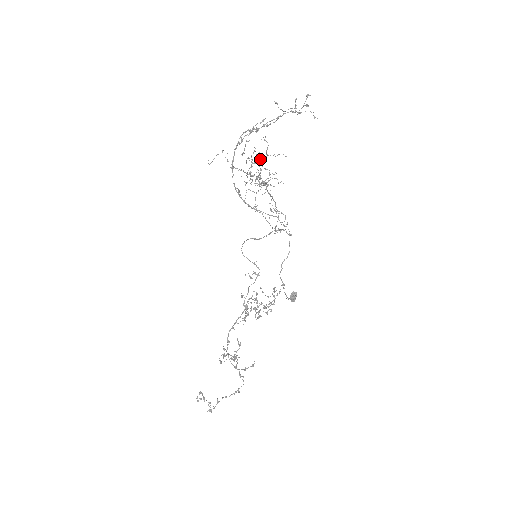
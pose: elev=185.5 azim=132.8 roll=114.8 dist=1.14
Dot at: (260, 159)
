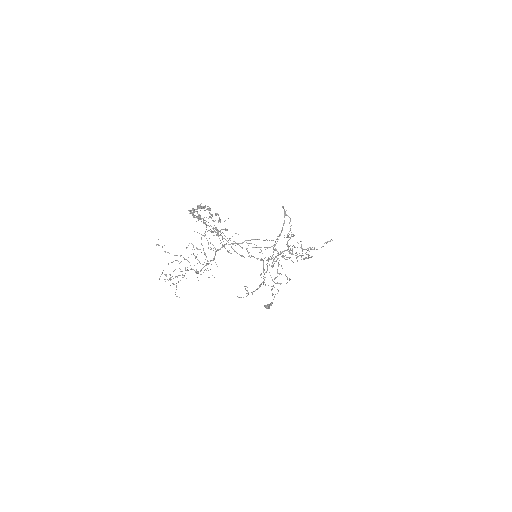
Dot at: (171, 279)
